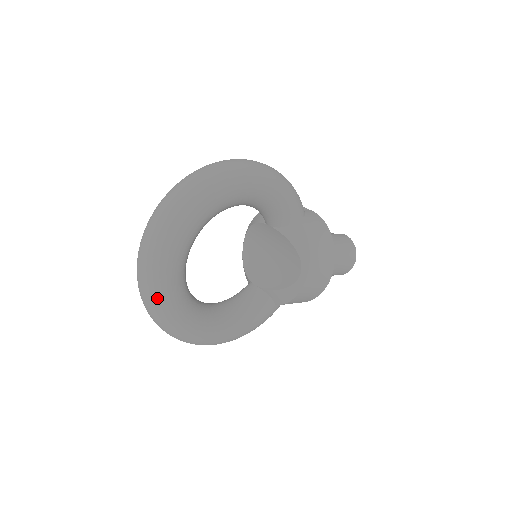
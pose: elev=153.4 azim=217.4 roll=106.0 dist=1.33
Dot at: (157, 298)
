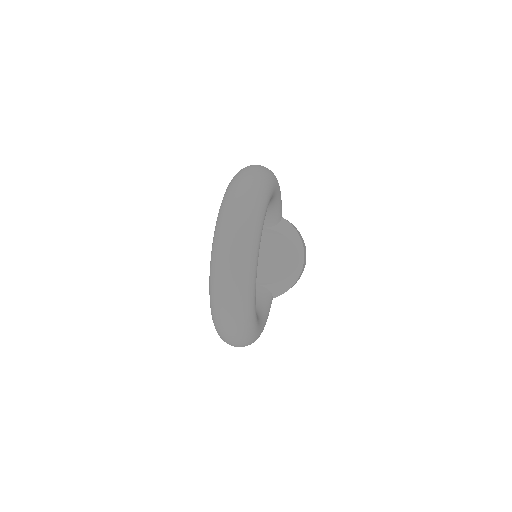
Dot at: (246, 294)
